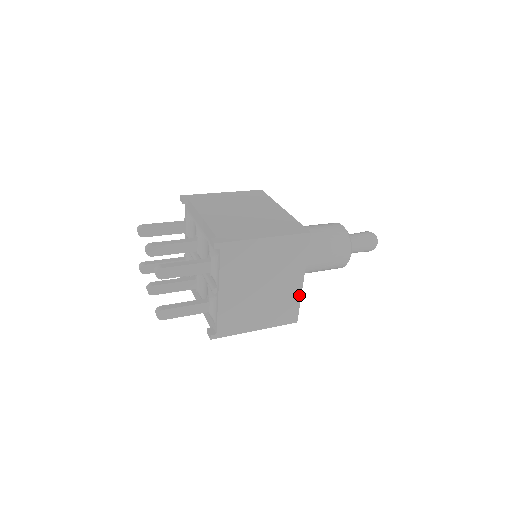
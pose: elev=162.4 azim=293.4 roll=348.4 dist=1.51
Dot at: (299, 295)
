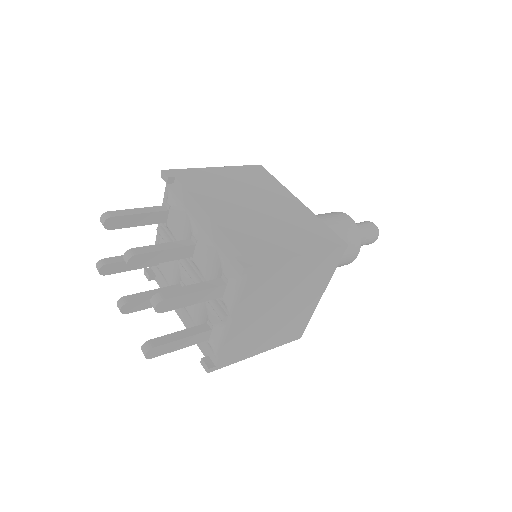
Dot at: (312, 311)
